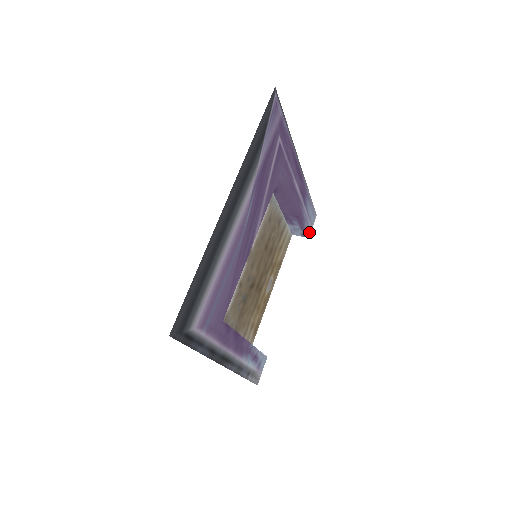
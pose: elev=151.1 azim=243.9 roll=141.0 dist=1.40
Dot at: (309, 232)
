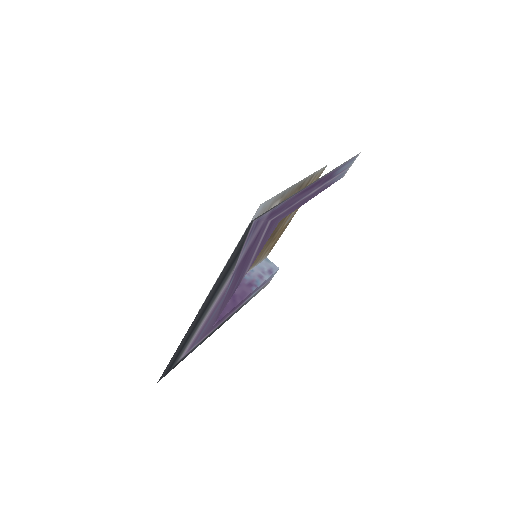
Dot at: (344, 173)
